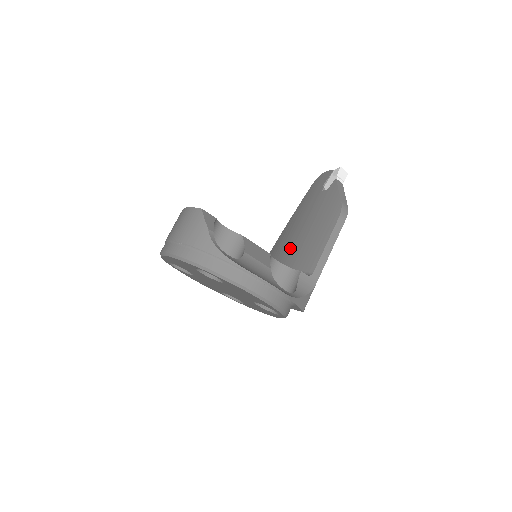
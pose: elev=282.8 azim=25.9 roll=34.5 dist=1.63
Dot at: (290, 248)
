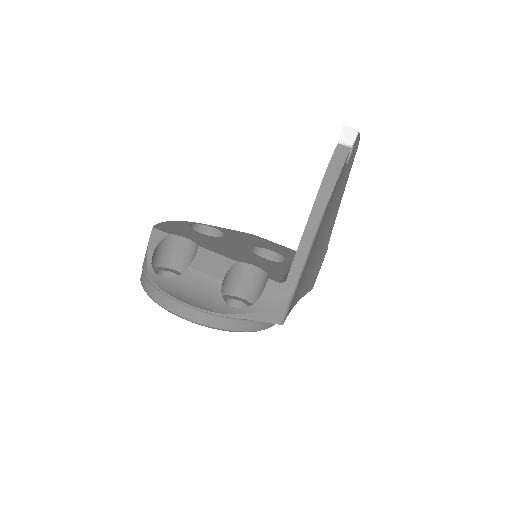
Dot at: occluded
